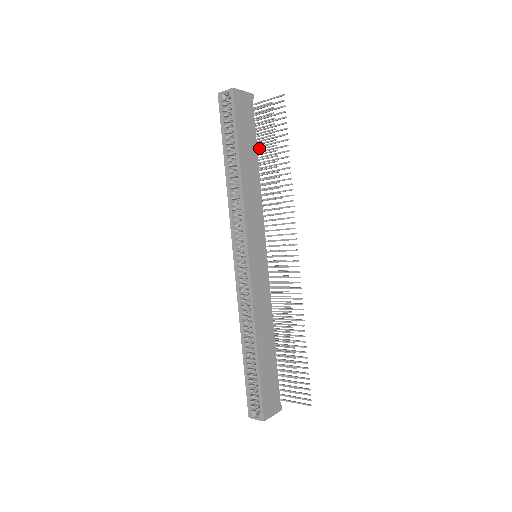
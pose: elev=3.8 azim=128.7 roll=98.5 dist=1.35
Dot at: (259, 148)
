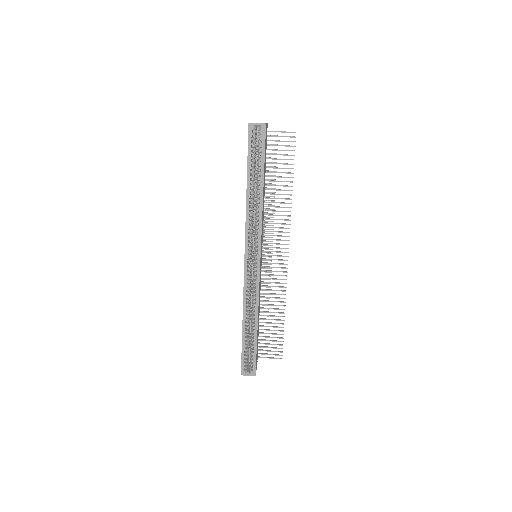
Dot at: occluded
